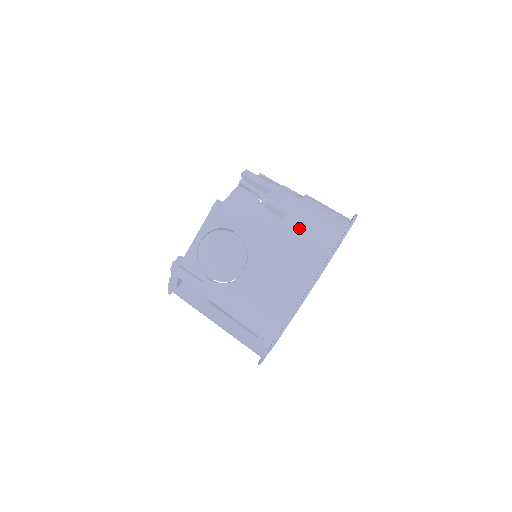
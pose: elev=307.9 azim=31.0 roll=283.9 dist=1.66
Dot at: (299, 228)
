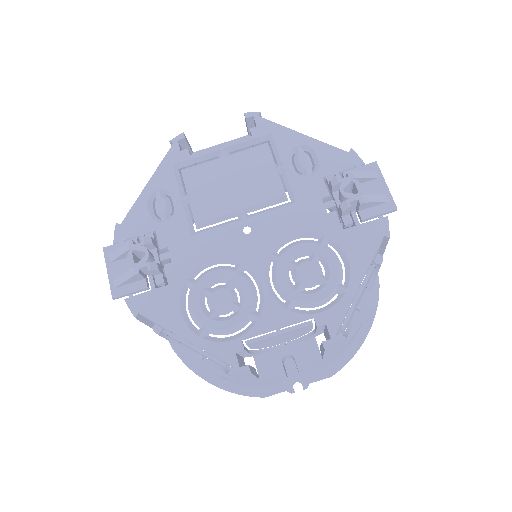
Dot at: occluded
